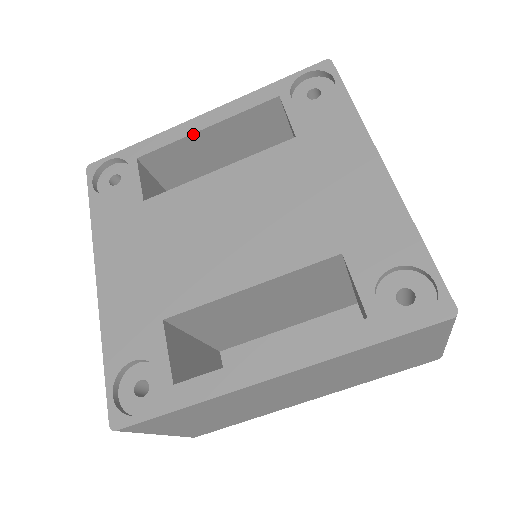
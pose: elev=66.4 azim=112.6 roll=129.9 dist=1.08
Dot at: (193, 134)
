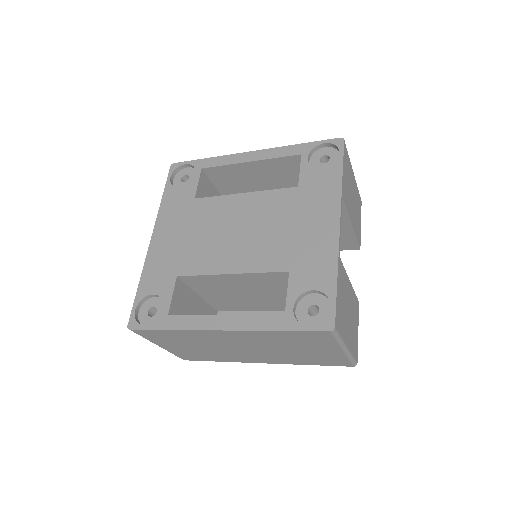
Dot at: (240, 163)
